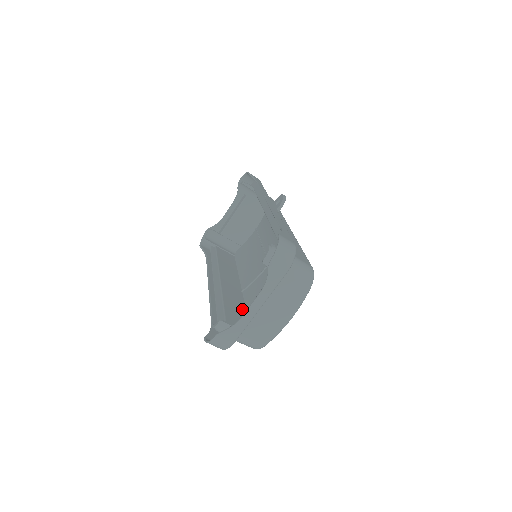
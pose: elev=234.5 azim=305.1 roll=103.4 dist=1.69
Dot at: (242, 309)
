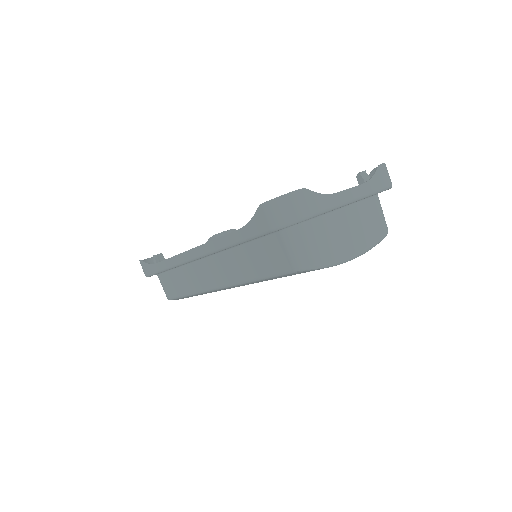
Dot at: occluded
